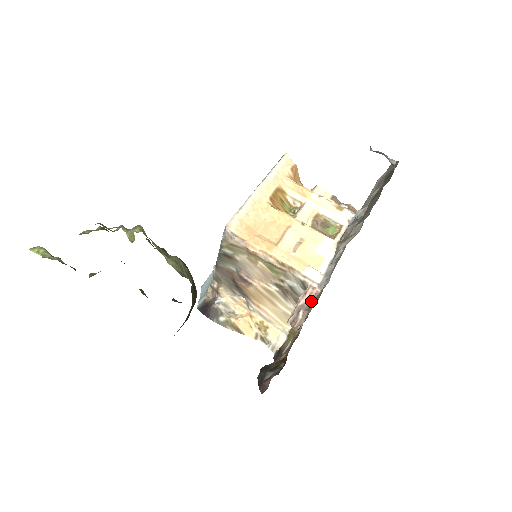
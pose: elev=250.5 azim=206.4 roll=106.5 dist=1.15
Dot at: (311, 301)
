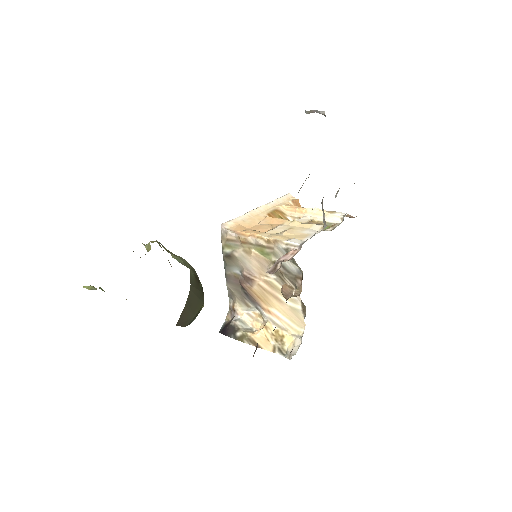
Dot at: occluded
